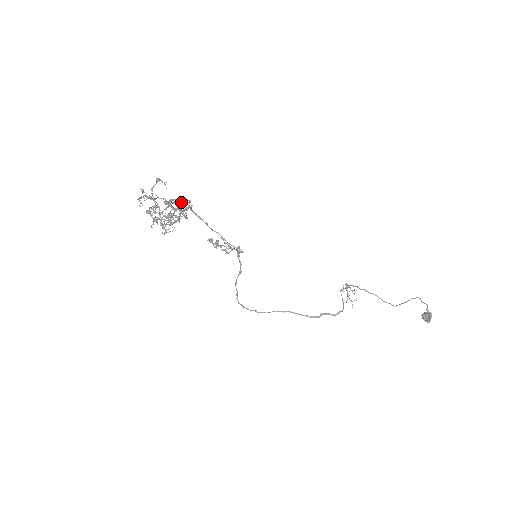
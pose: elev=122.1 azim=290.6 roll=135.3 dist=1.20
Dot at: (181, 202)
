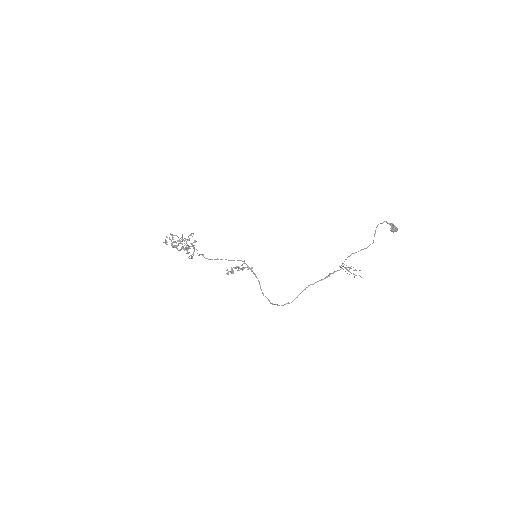
Dot at: occluded
